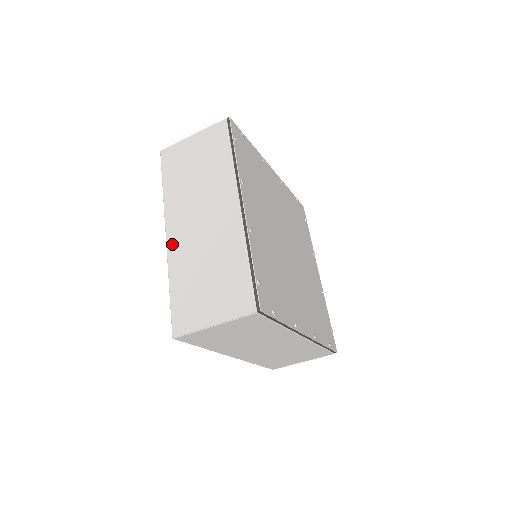
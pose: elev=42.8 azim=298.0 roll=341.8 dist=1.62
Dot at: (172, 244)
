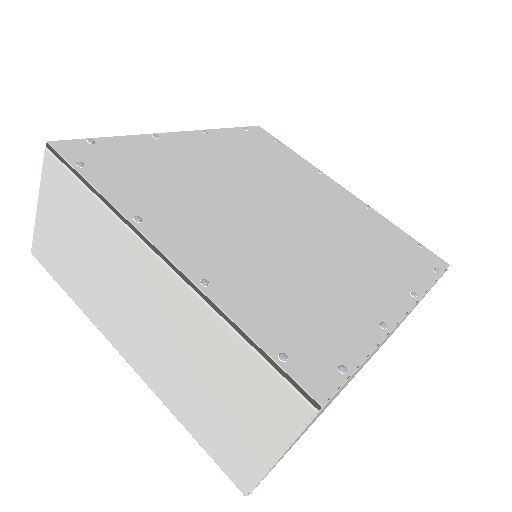
Dot at: (140, 368)
